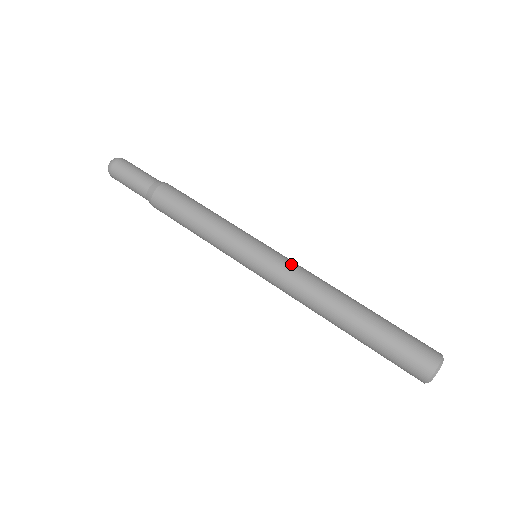
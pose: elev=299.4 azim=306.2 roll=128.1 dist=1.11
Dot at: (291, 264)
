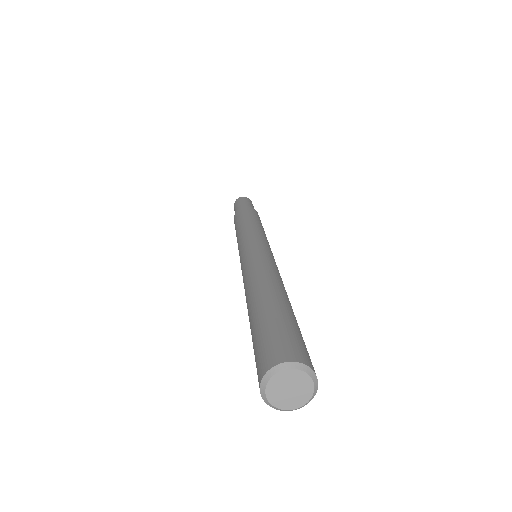
Dot at: (262, 254)
